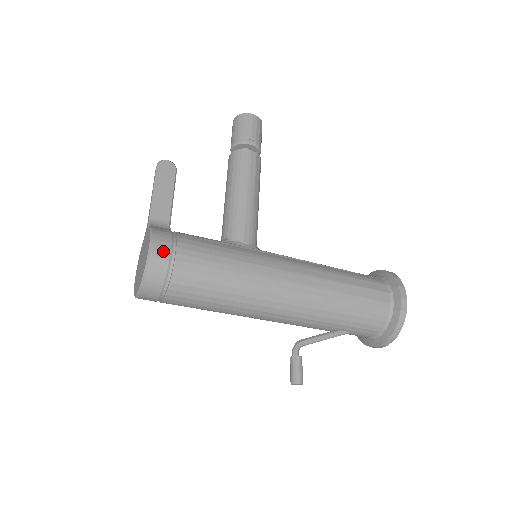
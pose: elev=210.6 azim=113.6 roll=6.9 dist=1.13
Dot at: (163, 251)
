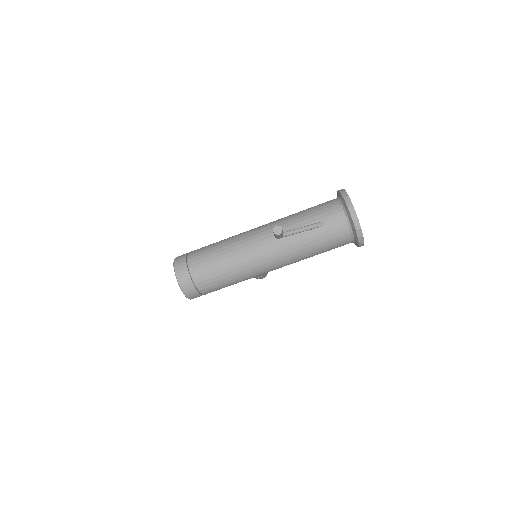
Dot at: occluded
